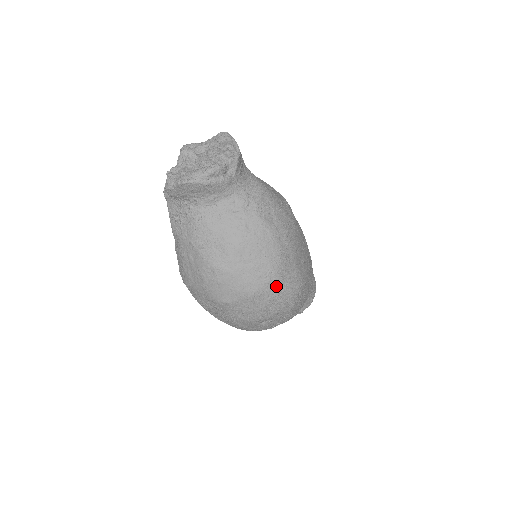
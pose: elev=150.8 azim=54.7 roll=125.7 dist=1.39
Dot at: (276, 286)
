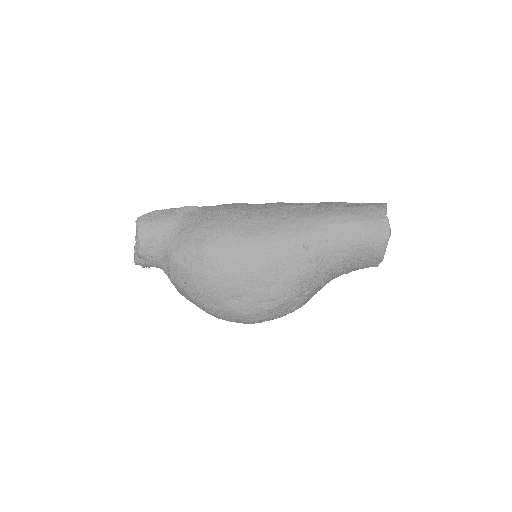
Dot at: (221, 318)
